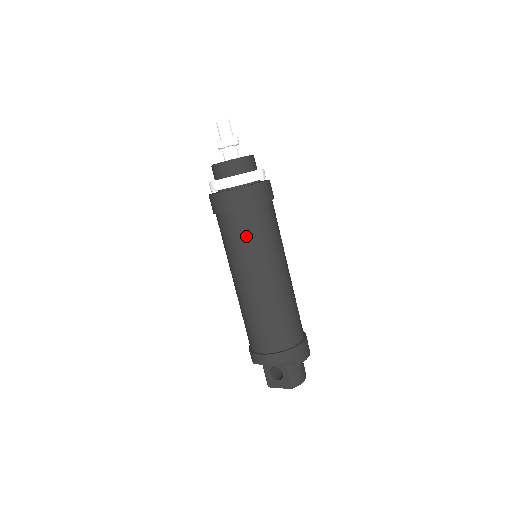
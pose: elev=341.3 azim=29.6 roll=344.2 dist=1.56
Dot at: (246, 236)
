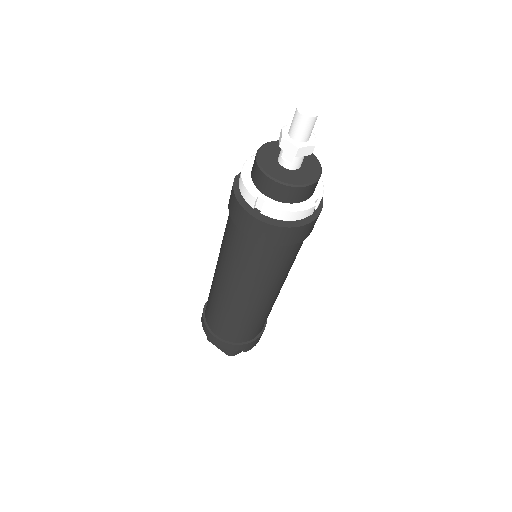
Dot at: (256, 264)
